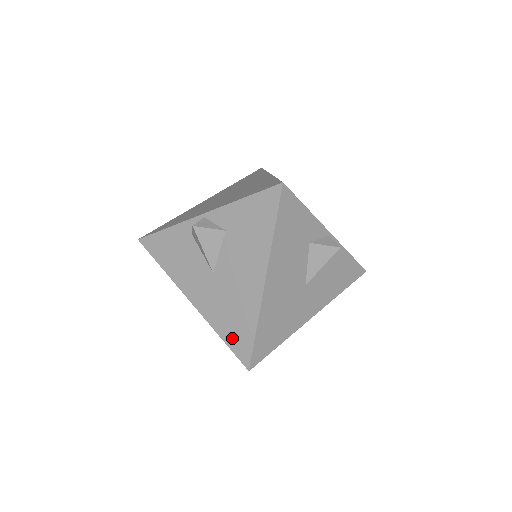
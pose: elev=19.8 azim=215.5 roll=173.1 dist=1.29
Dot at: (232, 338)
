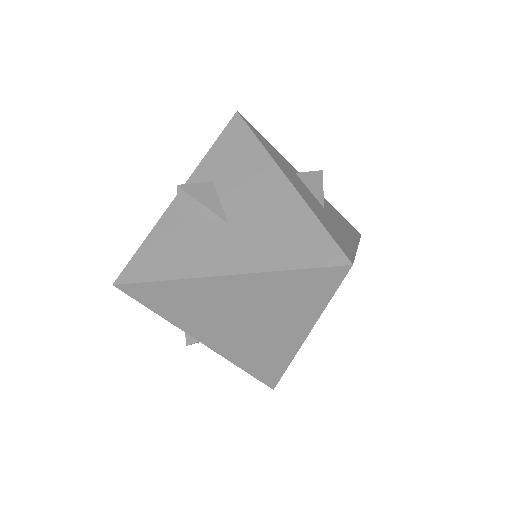
Dot at: (302, 255)
